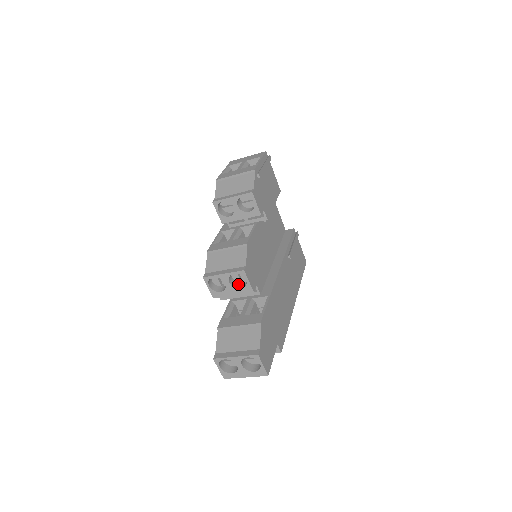
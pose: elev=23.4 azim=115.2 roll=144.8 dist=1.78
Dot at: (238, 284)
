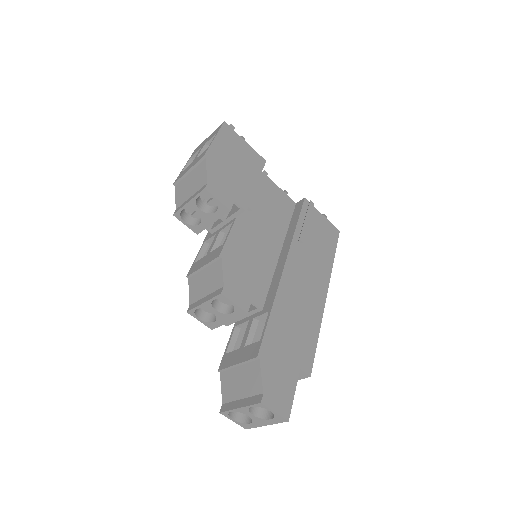
Dot at: (229, 307)
